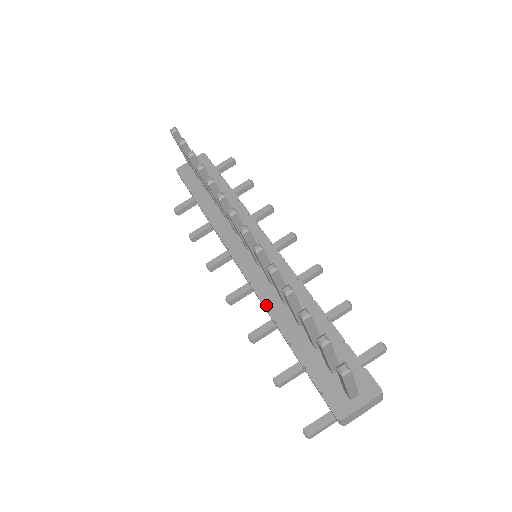
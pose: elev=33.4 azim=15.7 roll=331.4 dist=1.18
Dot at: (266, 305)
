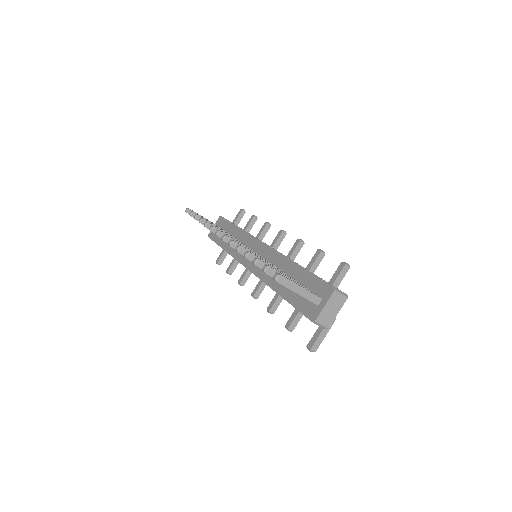
Dot at: (264, 281)
